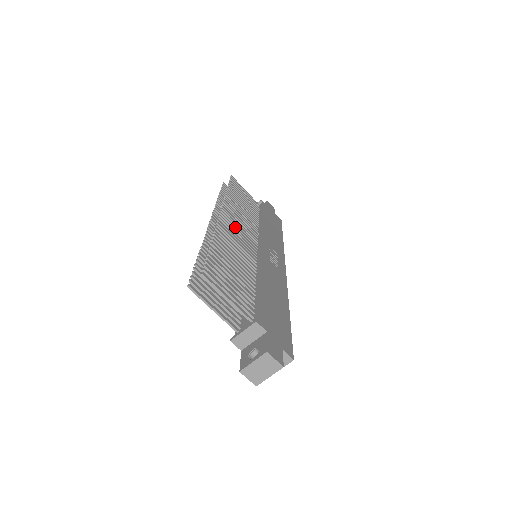
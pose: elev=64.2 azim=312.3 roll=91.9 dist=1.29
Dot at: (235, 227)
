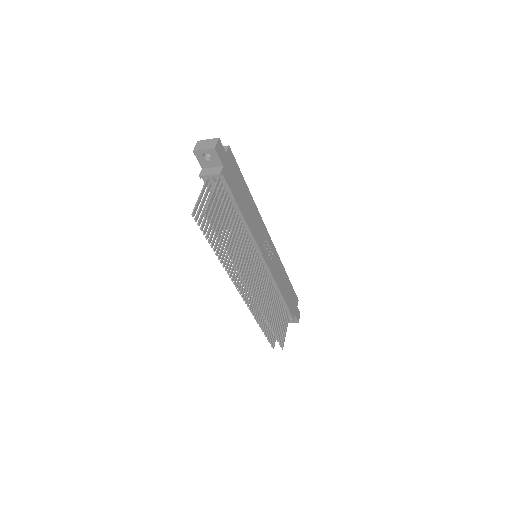
Dot at: (256, 283)
